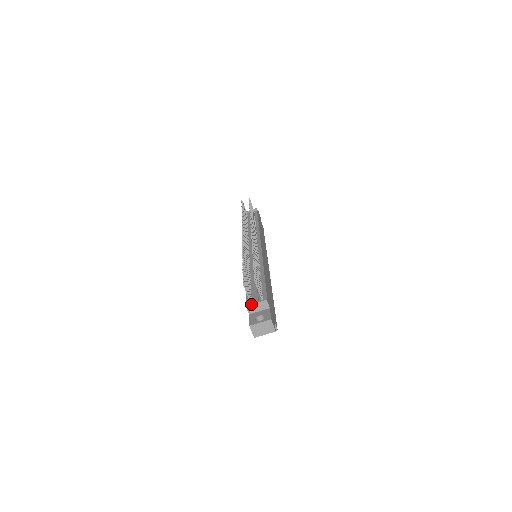
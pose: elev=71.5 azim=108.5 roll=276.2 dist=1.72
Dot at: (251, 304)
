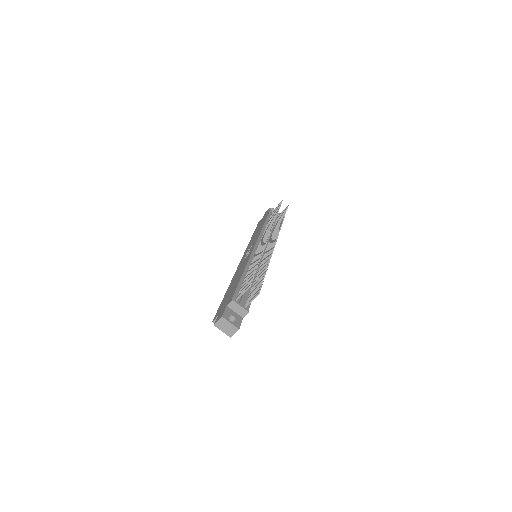
Dot at: (237, 303)
